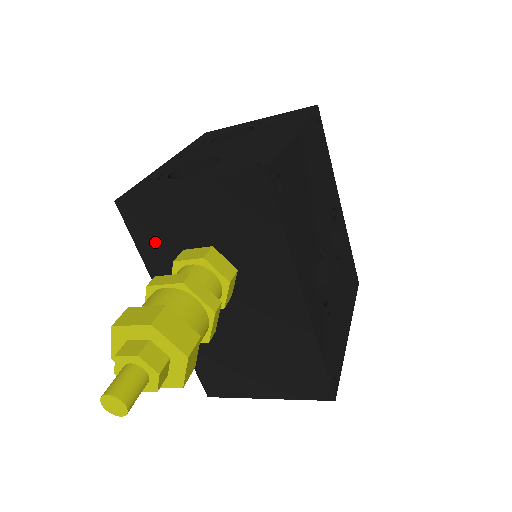
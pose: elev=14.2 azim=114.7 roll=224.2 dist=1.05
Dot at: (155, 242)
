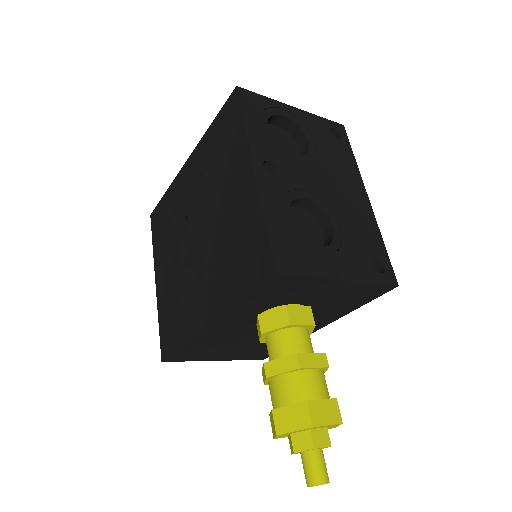
Dot at: (268, 297)
